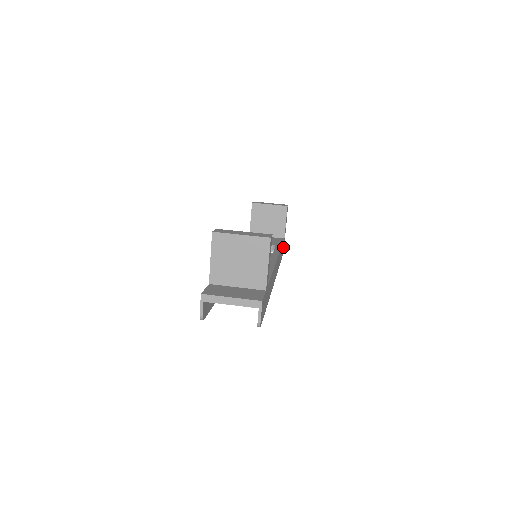
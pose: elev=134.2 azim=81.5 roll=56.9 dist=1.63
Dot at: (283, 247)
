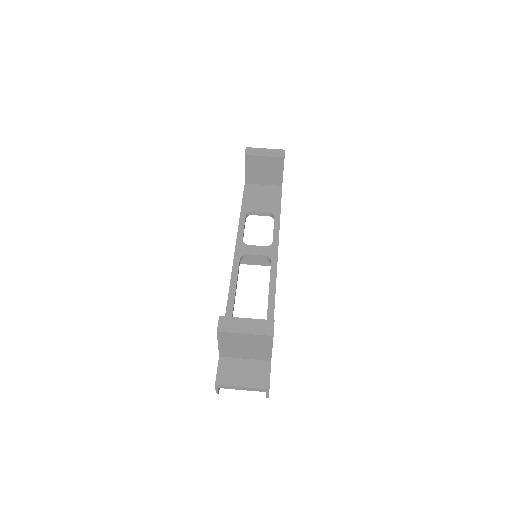
Dot at: occluded
